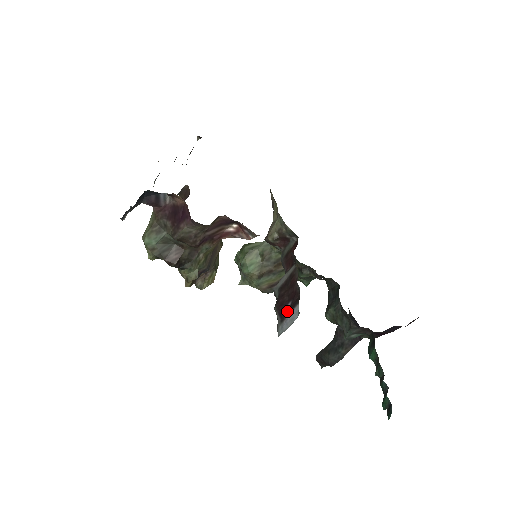
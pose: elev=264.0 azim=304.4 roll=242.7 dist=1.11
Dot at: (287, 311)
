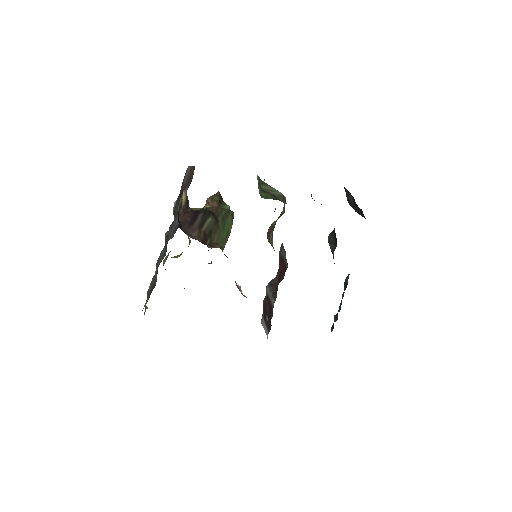
Dot at: (266, 320)
